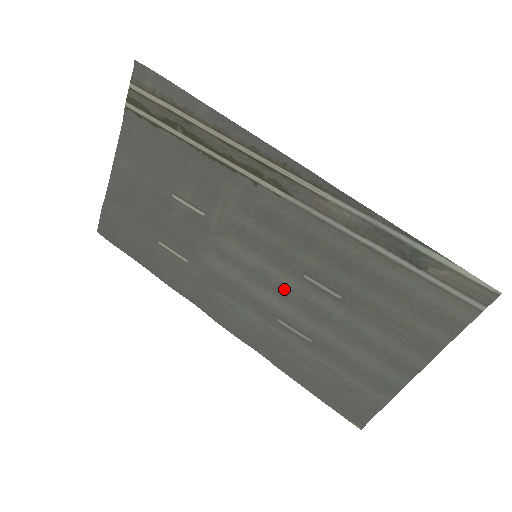
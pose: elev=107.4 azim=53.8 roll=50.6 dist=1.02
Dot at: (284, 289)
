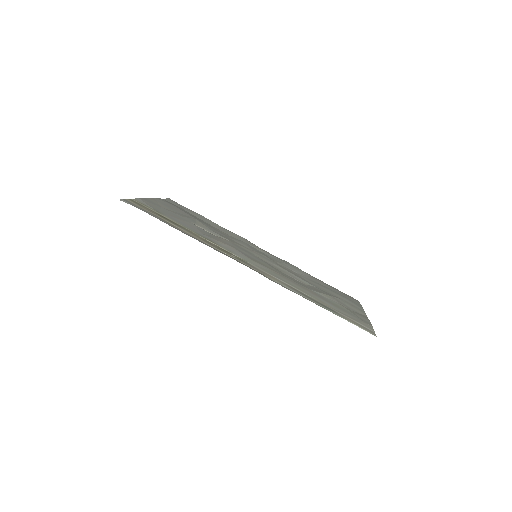
Dot at: (281, 267)
